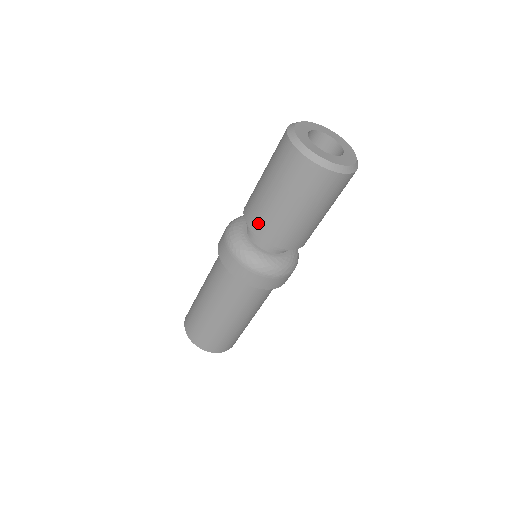
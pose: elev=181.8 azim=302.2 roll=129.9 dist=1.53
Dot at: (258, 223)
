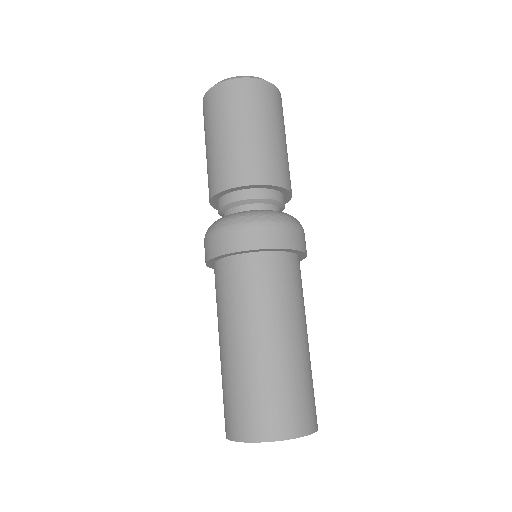
Dot at: (209, 186)
